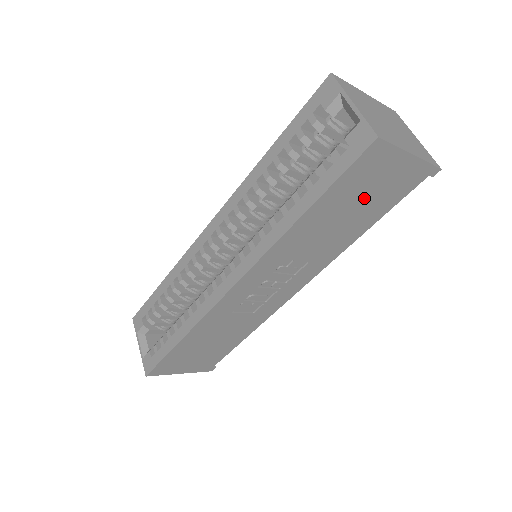
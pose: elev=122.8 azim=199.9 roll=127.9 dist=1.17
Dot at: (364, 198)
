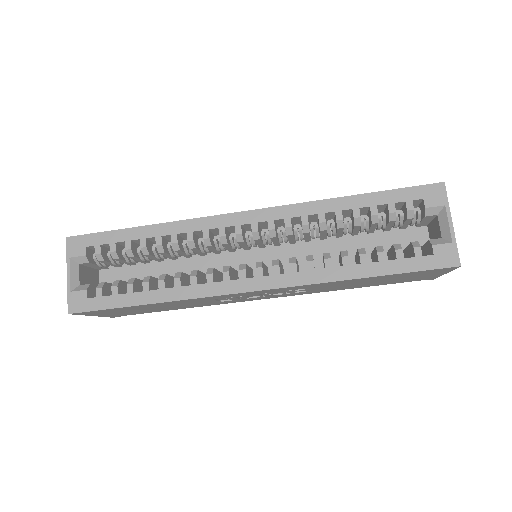
Dot at: (394, 279)
